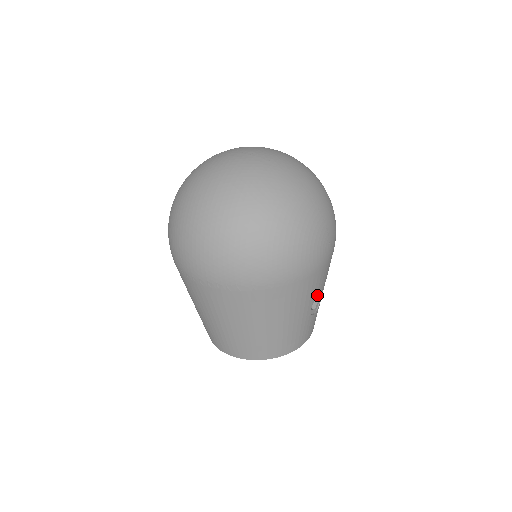
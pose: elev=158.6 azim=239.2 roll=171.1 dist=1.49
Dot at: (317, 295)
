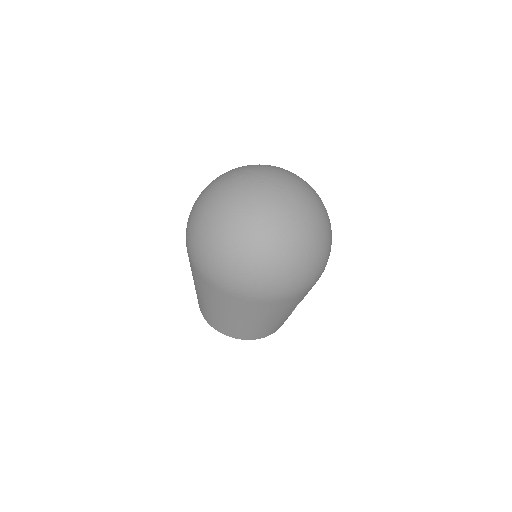
Dot at: occluded
